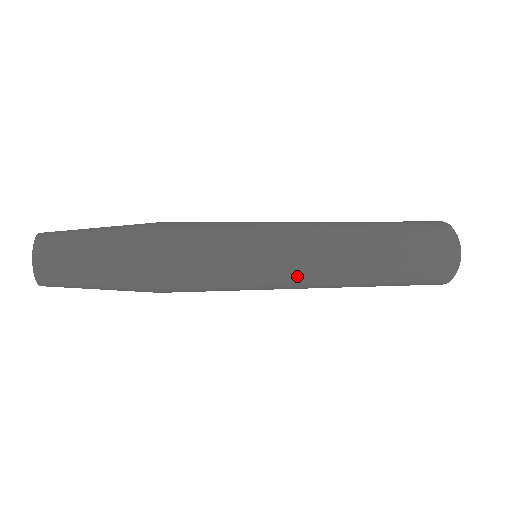
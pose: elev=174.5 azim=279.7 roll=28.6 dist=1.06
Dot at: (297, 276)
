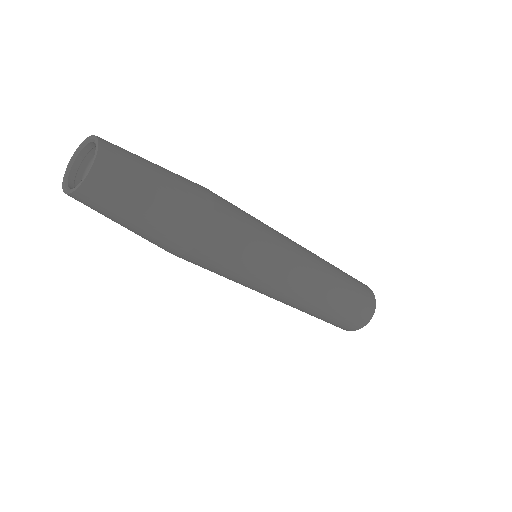
Dot at: (301, 256)
